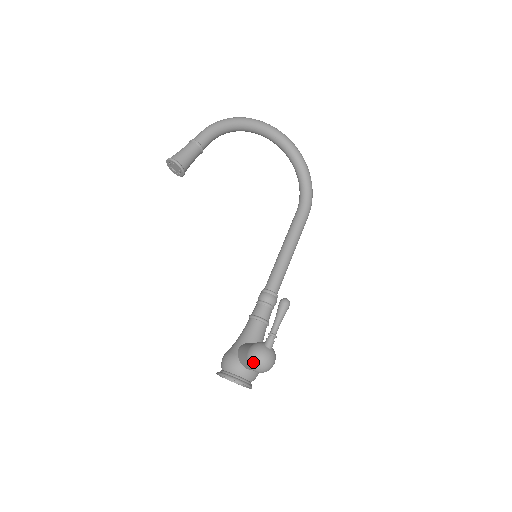
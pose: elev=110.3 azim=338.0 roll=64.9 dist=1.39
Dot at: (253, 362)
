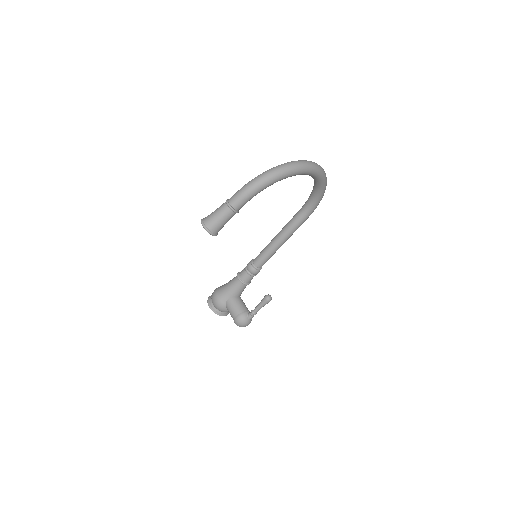
Dot at: occluded
